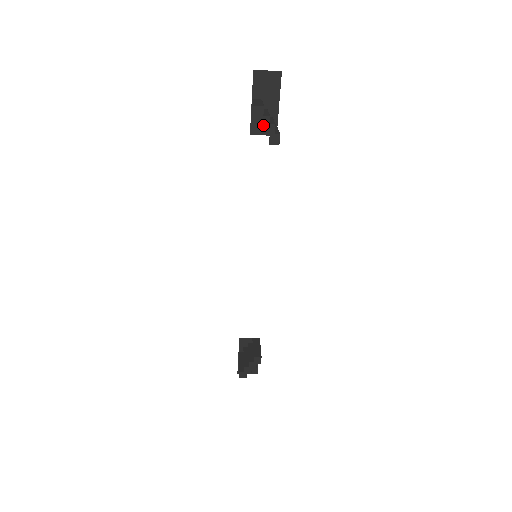
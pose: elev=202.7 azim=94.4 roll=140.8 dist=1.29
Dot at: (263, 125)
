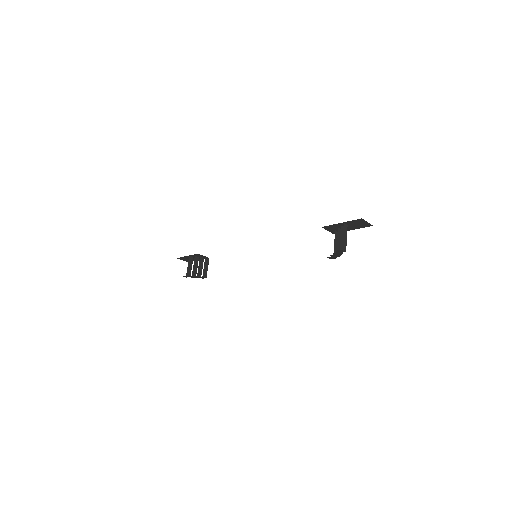
Dot at: (335, 254)
